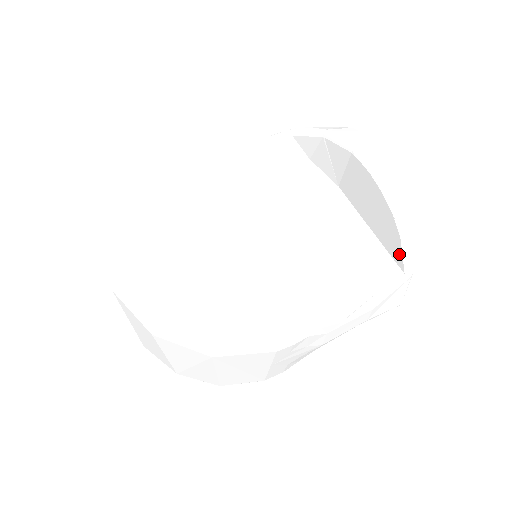
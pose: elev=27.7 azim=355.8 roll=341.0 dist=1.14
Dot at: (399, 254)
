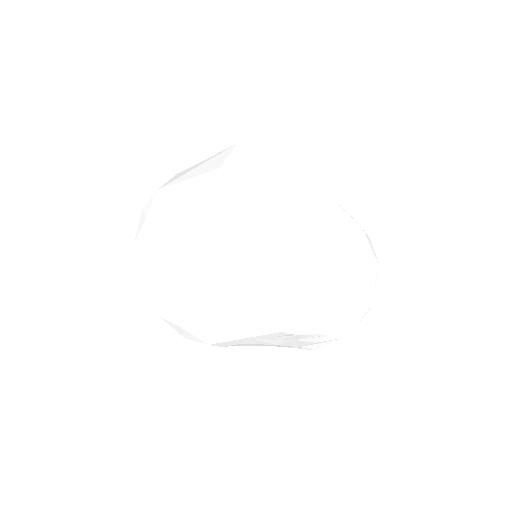
Dot at: (350, 320)
